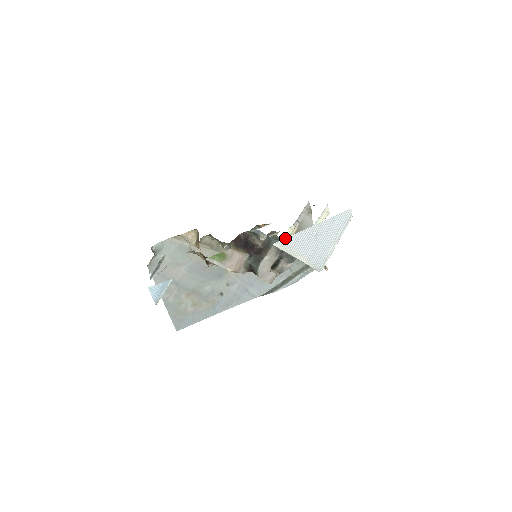
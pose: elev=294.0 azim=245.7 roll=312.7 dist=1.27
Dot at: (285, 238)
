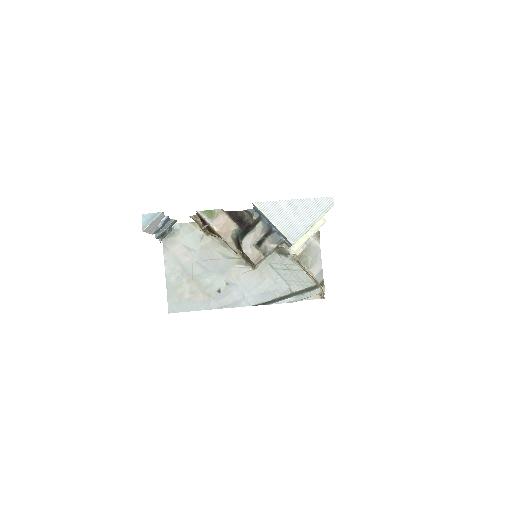
Dot at: (265, 201)
